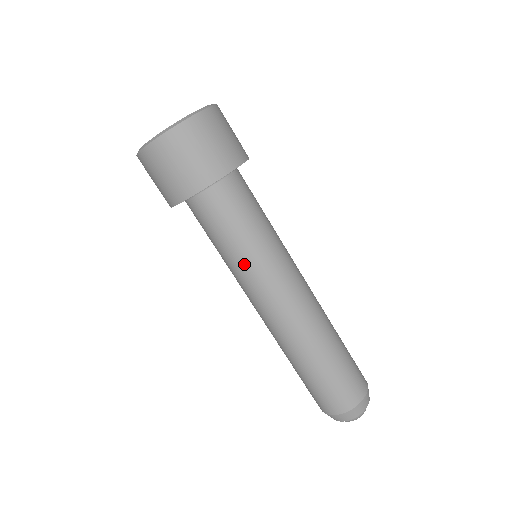
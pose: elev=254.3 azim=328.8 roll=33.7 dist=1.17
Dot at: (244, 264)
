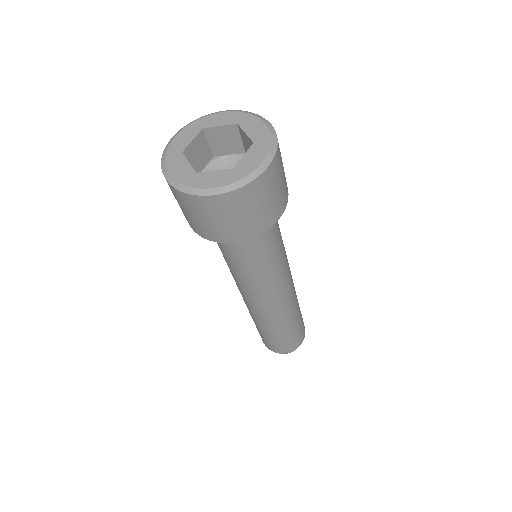
Dot at: (242, 277)
